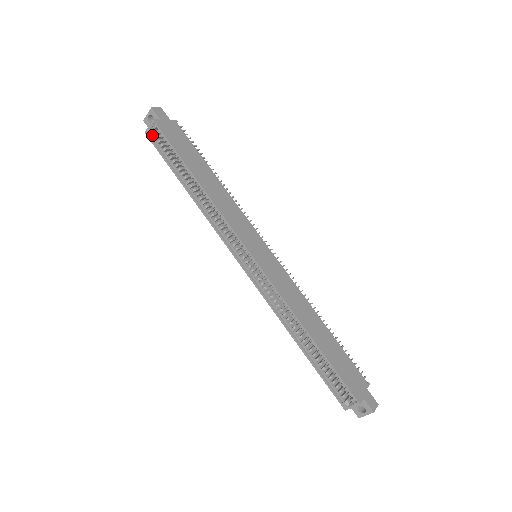
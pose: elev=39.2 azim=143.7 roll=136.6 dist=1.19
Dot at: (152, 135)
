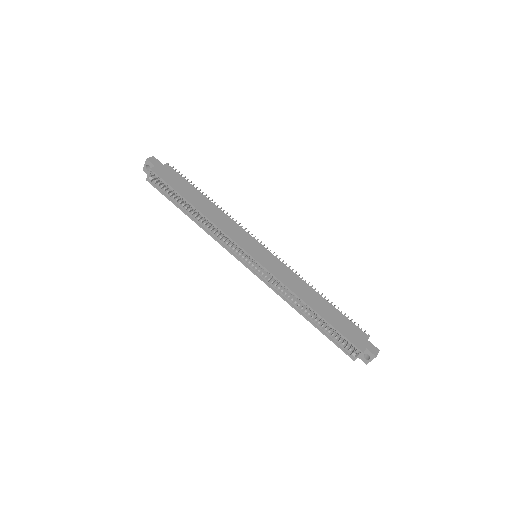
Dot at: (152, 180)
